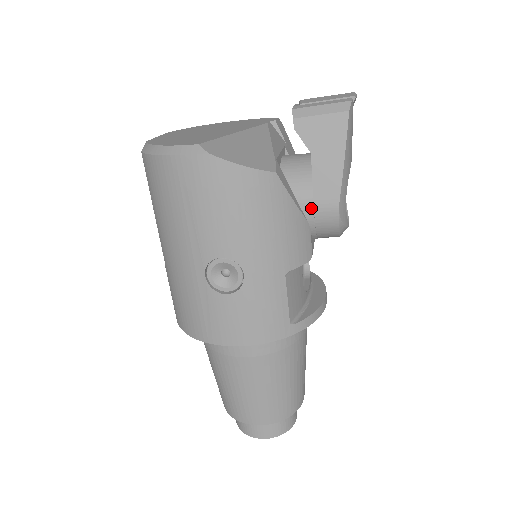
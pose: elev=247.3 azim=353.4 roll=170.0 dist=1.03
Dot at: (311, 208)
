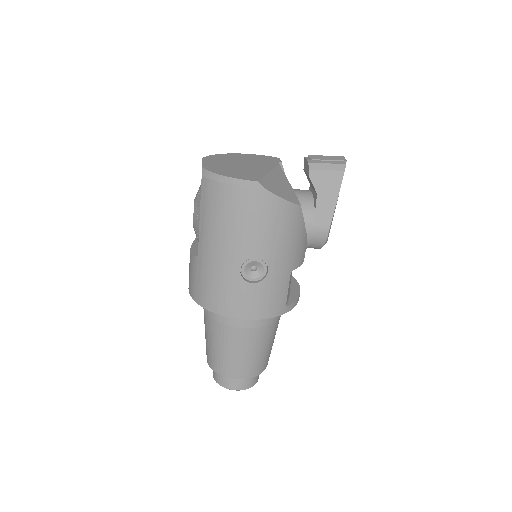
Dot at: (312, 229)
